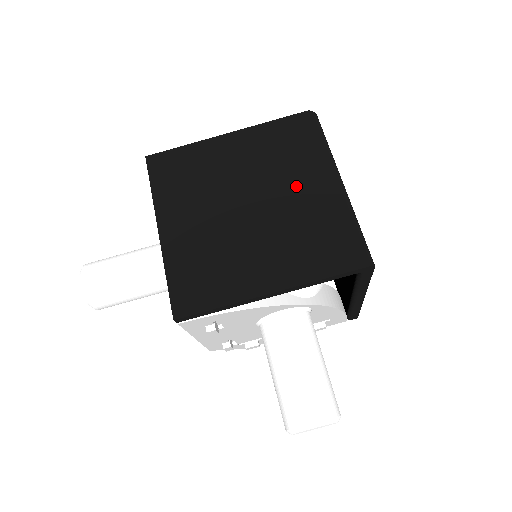
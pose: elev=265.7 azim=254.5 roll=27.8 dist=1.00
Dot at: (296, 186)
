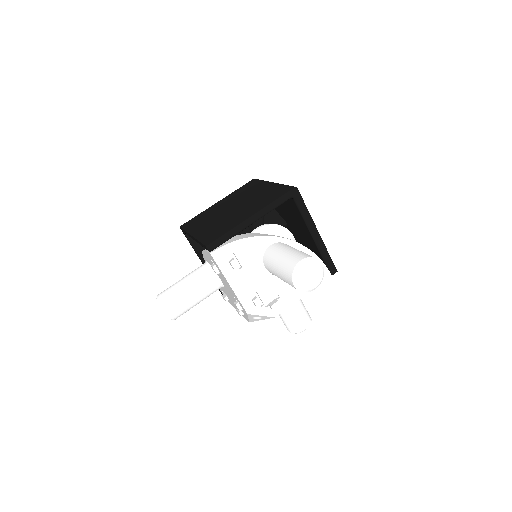
Dot at: (253, 193)
